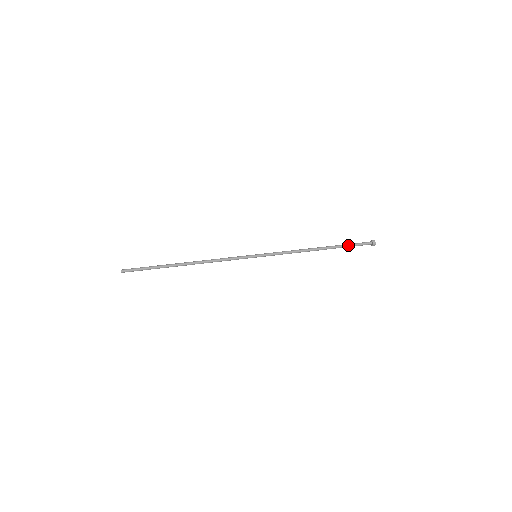
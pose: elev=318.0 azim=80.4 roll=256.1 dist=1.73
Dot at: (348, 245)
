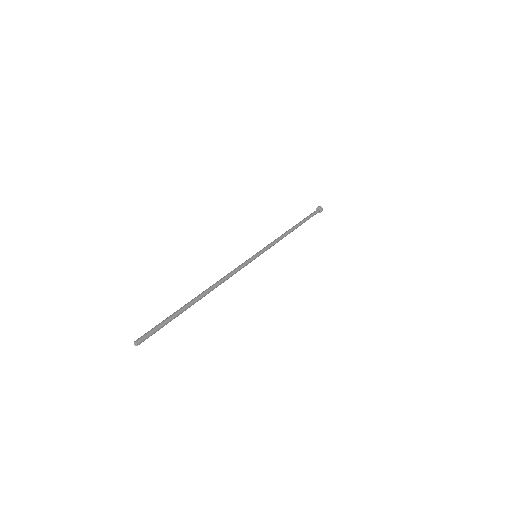
Dot at: (308, 217)
